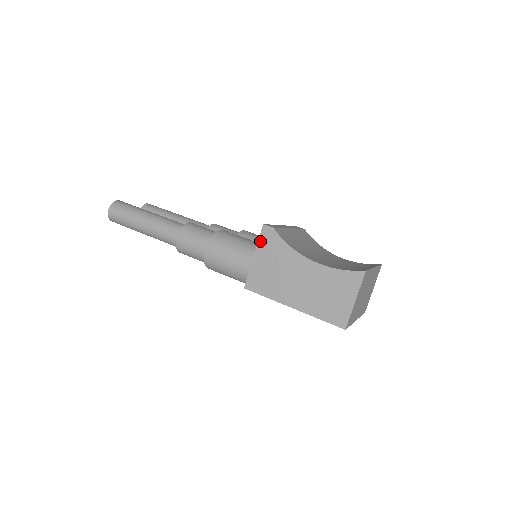
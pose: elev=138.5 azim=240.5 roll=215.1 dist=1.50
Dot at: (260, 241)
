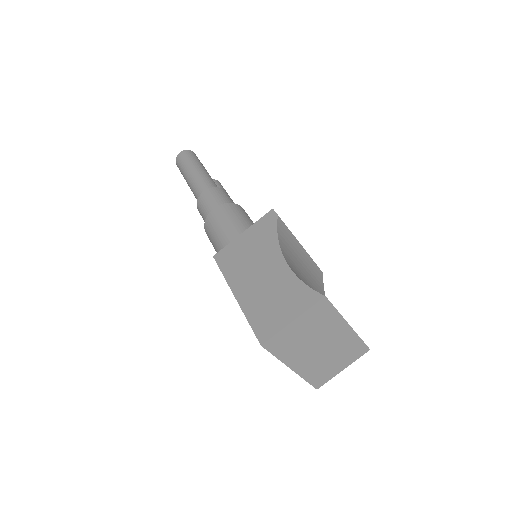
Dot at: (258, 222)
